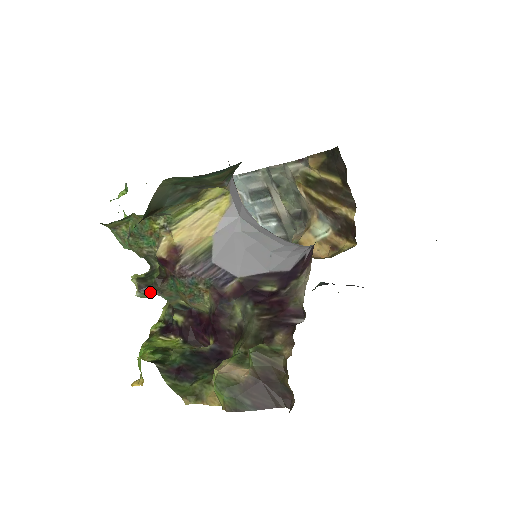
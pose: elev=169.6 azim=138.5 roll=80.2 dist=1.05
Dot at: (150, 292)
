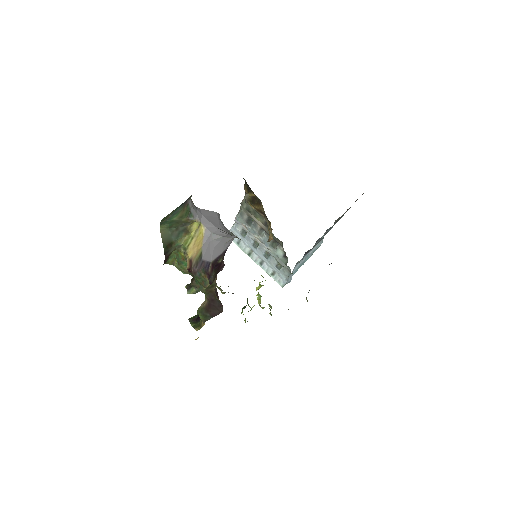
Dot at: (192, 289)
